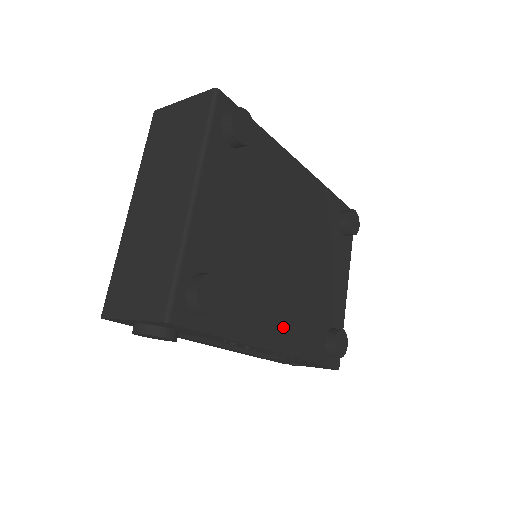
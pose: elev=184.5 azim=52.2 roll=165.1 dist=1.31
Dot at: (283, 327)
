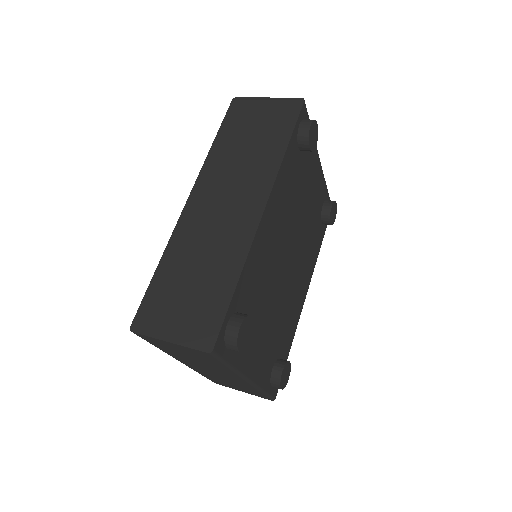
Dot at: (304, 281)
